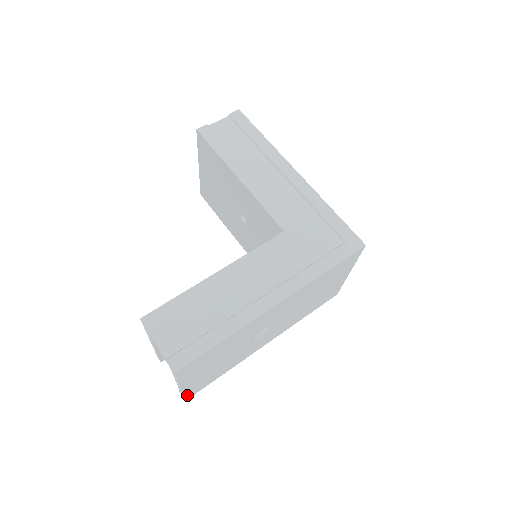
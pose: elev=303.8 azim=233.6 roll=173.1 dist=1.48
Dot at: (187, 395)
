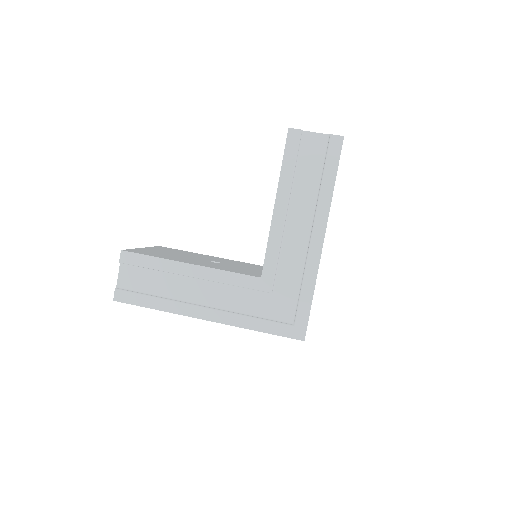
Dot at: occluded
